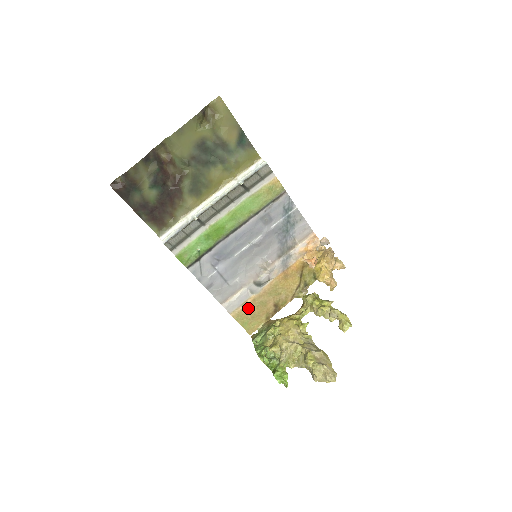
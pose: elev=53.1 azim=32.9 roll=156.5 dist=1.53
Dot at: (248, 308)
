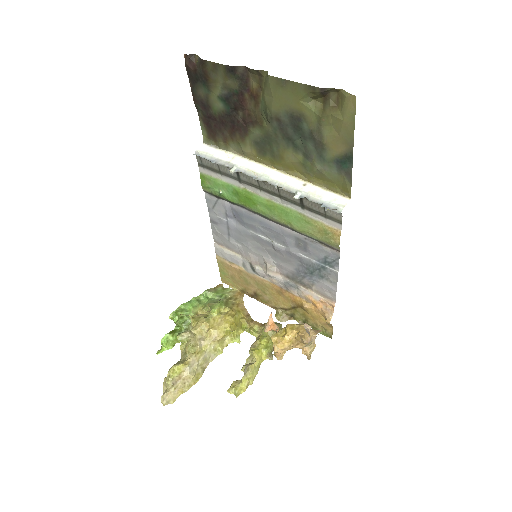
Dot at: (233, 269)
